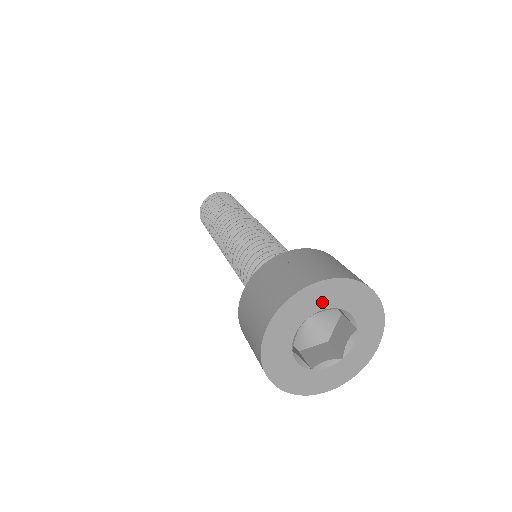
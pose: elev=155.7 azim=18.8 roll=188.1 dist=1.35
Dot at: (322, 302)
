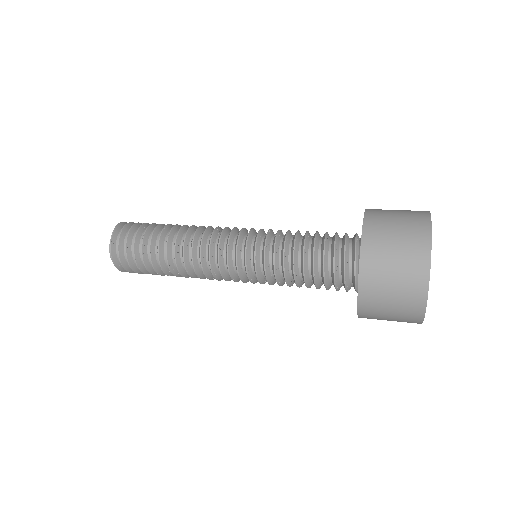
Dot at: occluded
